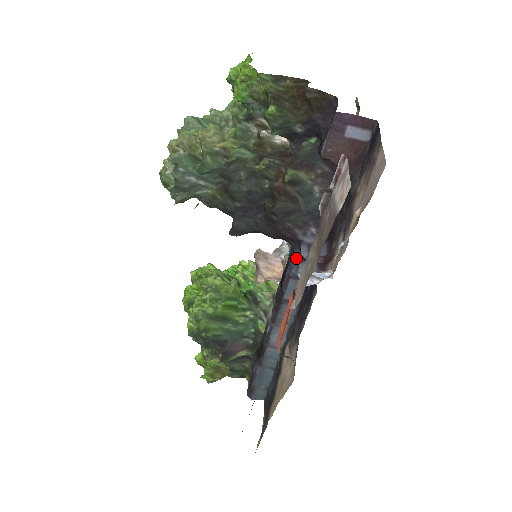
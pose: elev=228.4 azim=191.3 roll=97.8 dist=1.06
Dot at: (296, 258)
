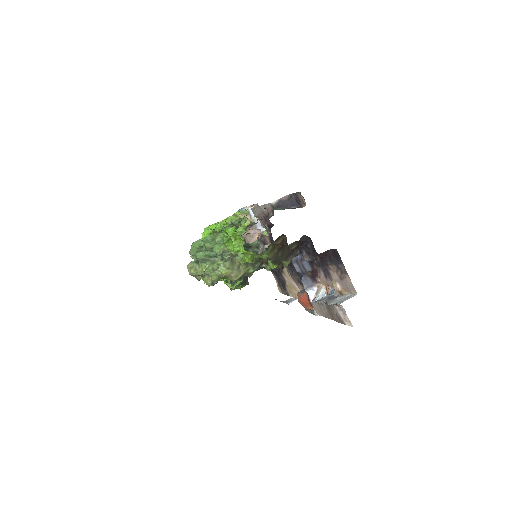
Dot at: occluded
